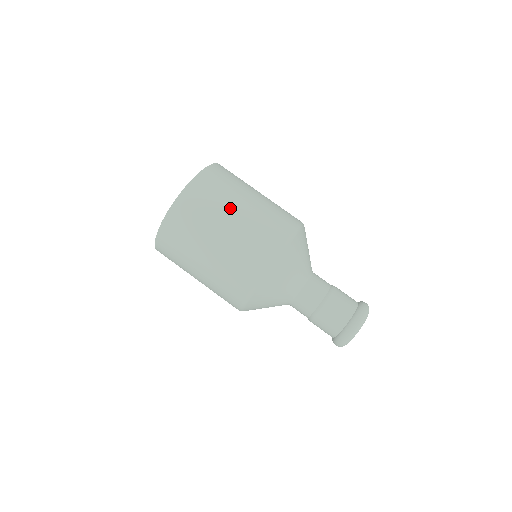
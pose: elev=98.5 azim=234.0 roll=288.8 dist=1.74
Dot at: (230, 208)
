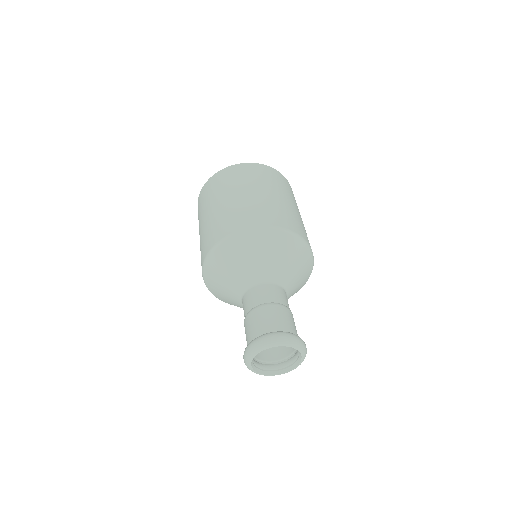
Dot at: occluded
